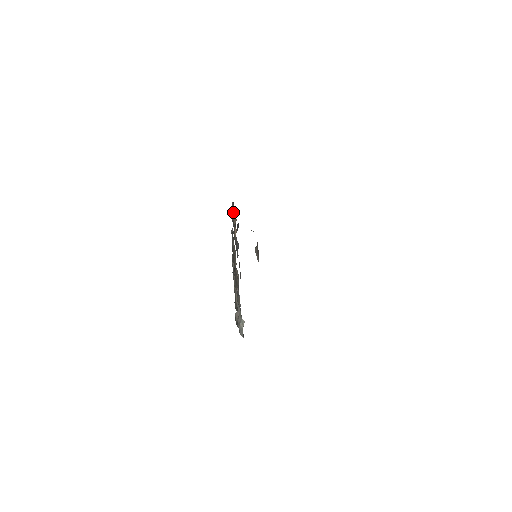
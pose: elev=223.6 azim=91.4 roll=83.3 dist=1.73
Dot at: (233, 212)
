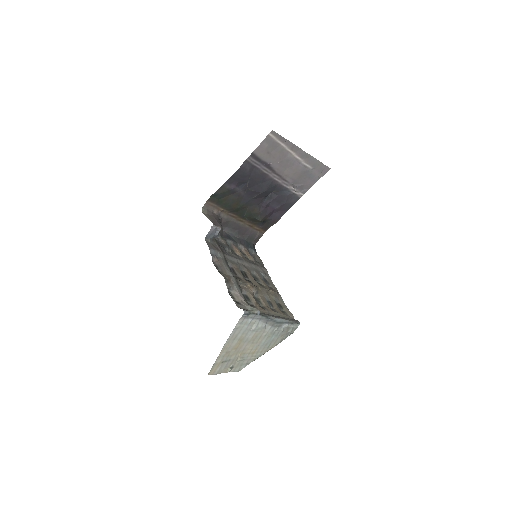
Dot at: (243, 250)
